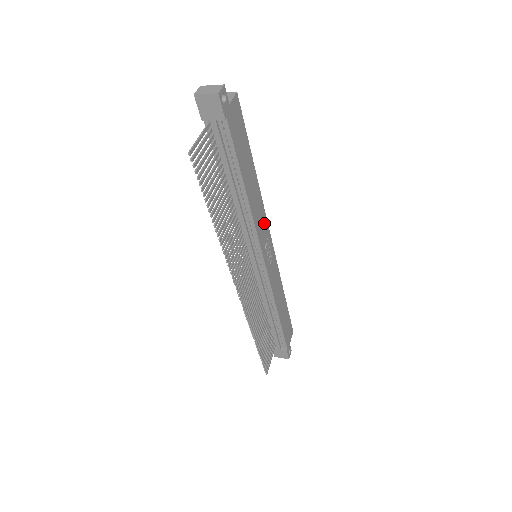
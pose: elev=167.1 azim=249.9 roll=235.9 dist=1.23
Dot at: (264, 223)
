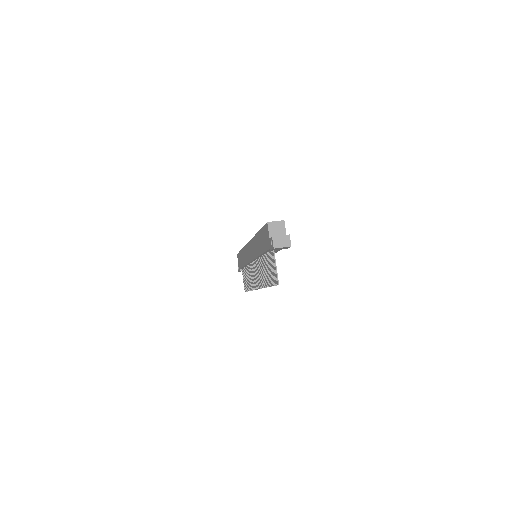
Dot at: occluded
